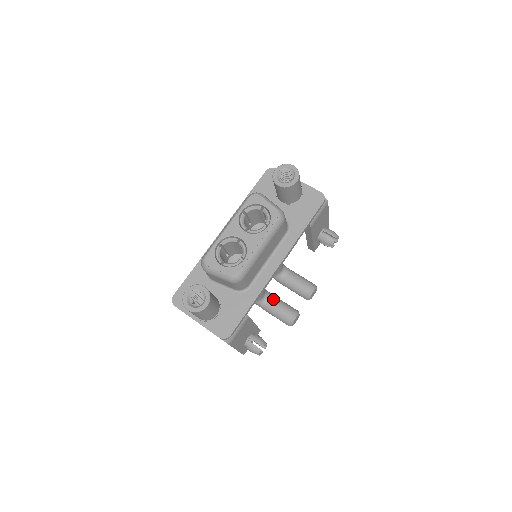
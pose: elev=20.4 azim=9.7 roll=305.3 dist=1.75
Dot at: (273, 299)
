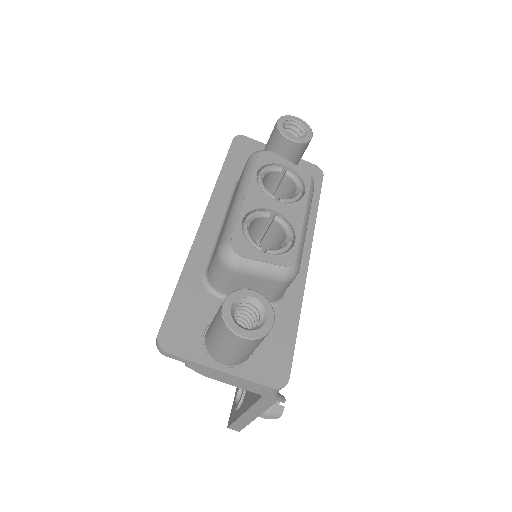
Dot at: occluded
